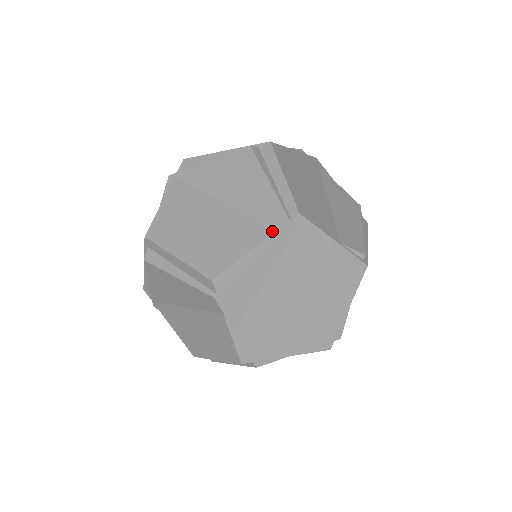
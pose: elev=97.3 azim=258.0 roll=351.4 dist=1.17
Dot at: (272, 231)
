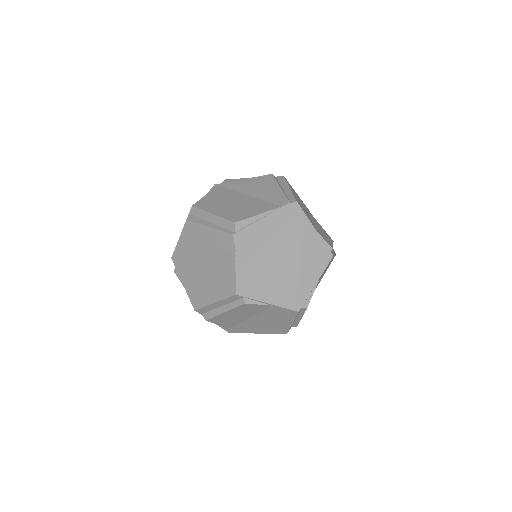
Dot at: (278, 206)
